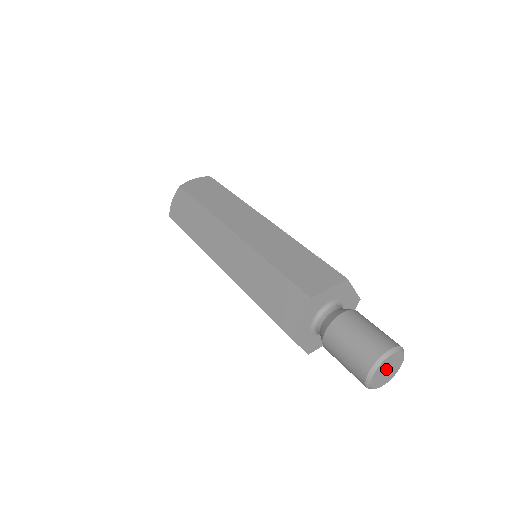
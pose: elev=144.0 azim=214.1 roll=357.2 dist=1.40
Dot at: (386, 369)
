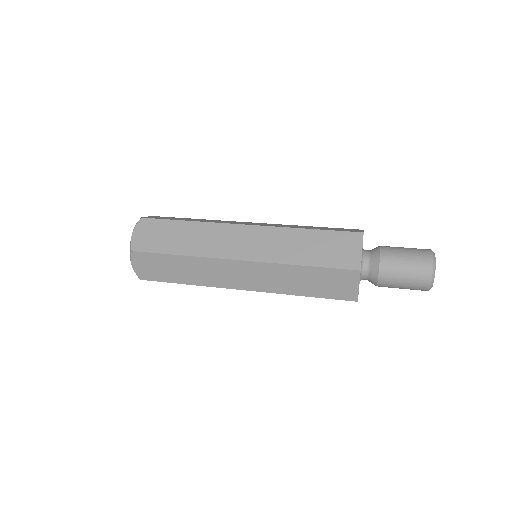
Dot at: occluded
